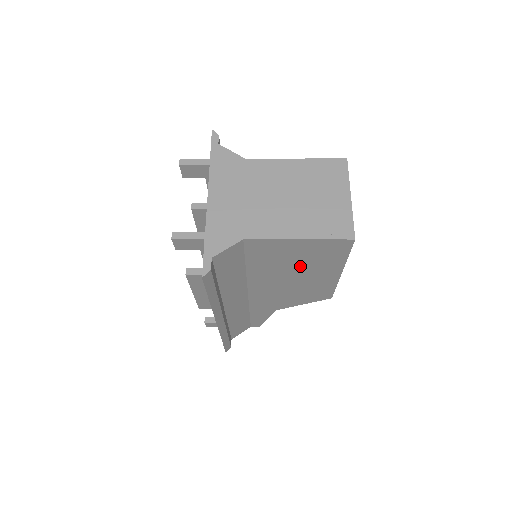
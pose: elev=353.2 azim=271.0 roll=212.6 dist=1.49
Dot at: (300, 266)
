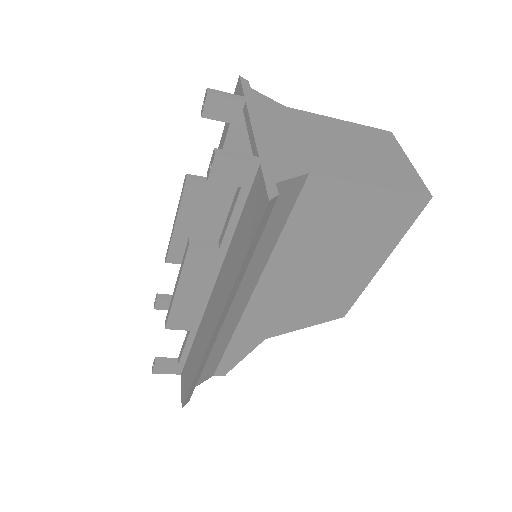
Dot at: (344, 244)
